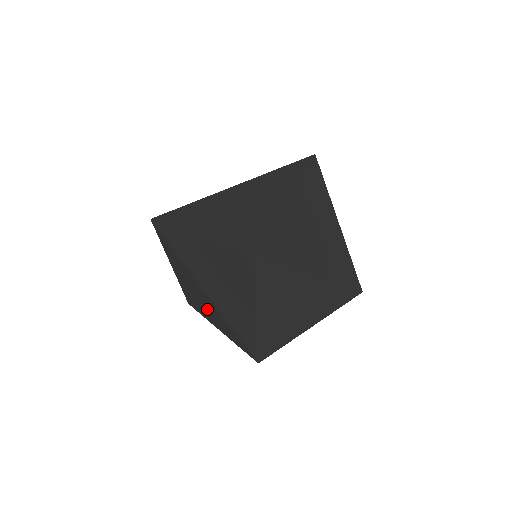
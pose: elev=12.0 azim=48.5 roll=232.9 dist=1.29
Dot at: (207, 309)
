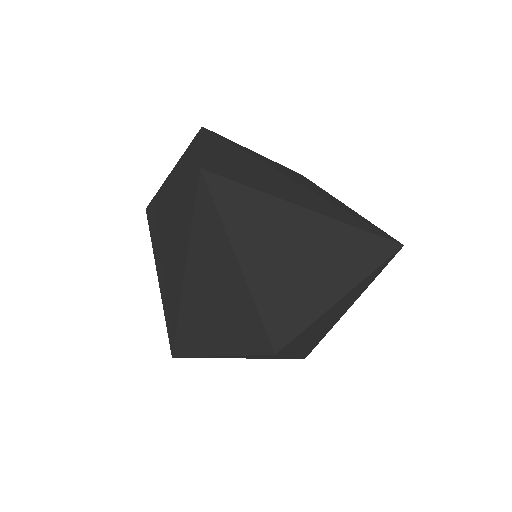
Dot at: (166, 264)
